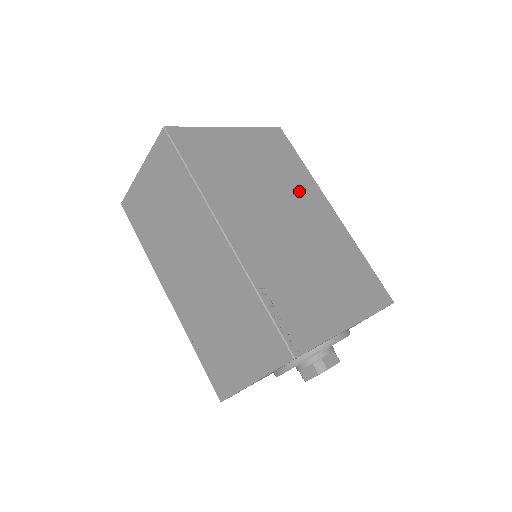
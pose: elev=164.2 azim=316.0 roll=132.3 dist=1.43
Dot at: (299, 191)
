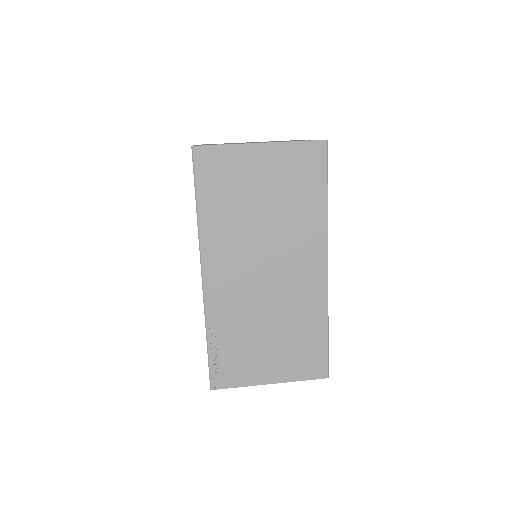
Dot at: occluded
